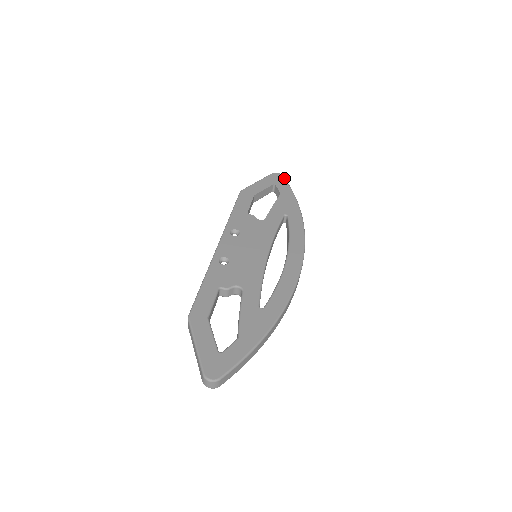
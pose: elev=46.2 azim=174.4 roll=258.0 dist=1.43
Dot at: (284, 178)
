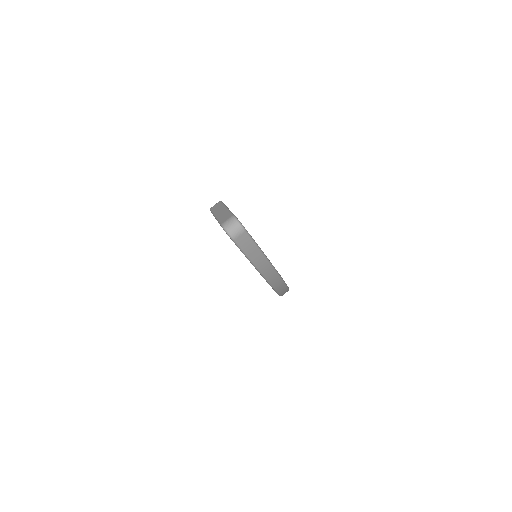
Dot at: occluded
